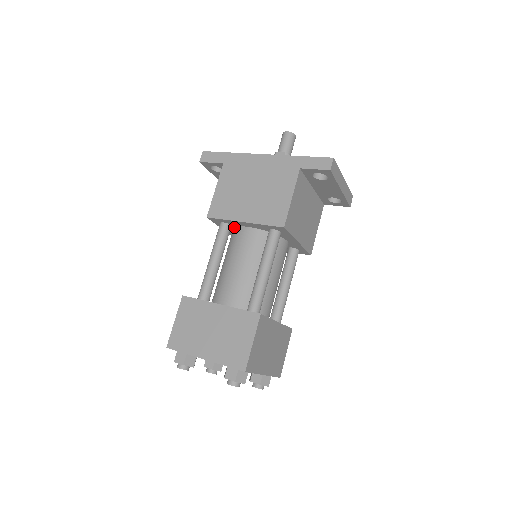
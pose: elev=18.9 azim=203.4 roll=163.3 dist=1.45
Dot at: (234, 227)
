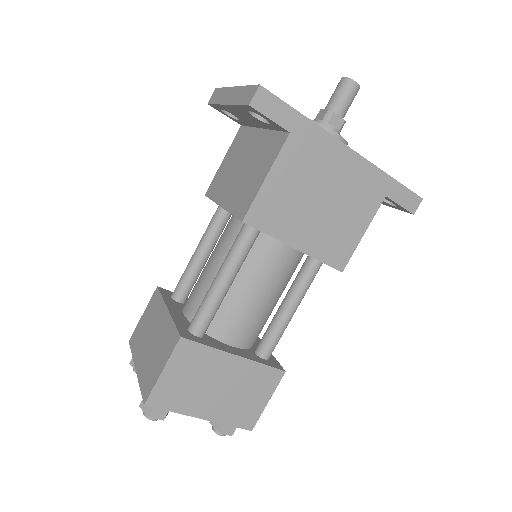
Dot at: occluded
